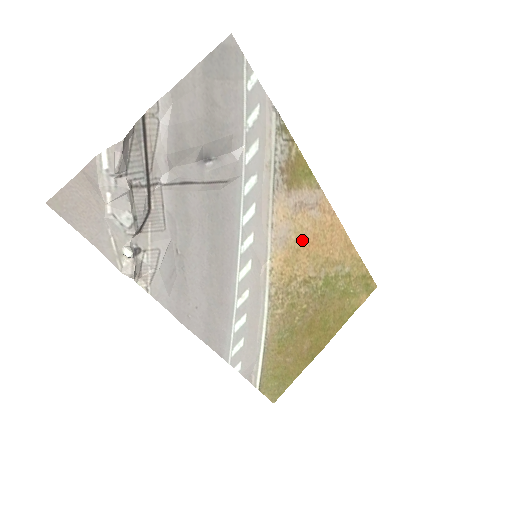
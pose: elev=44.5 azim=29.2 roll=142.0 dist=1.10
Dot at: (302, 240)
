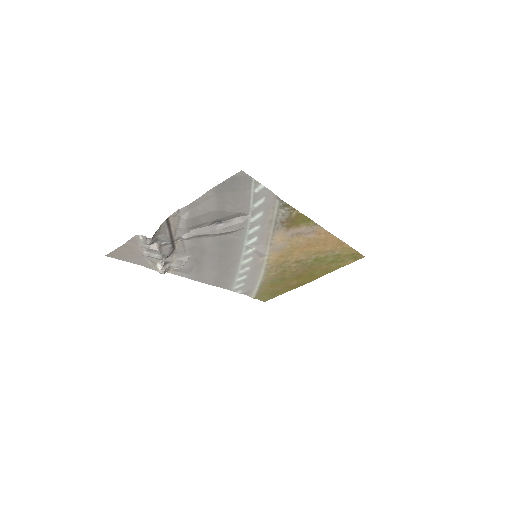
Dot at: (297, 247)
